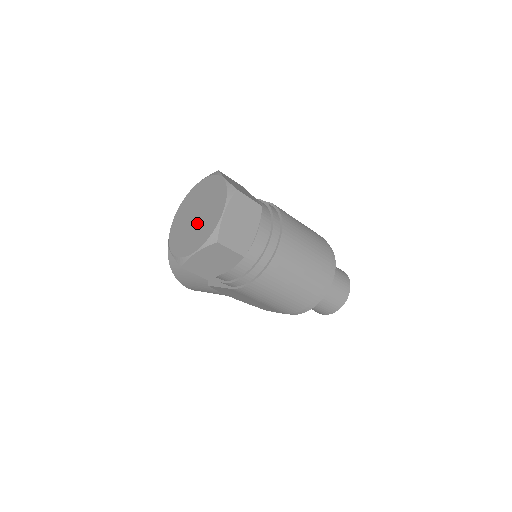
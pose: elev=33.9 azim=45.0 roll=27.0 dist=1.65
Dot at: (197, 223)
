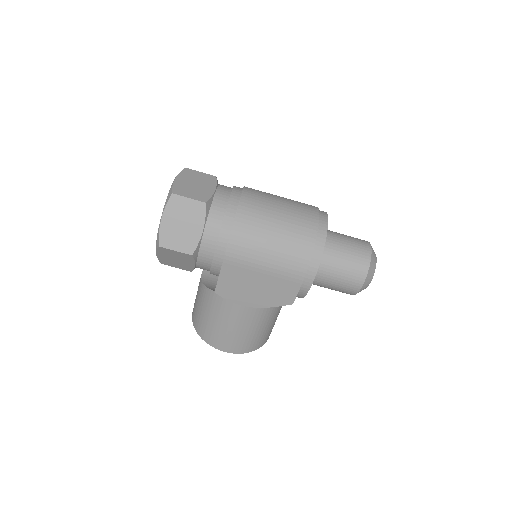
Dot at: occluded
